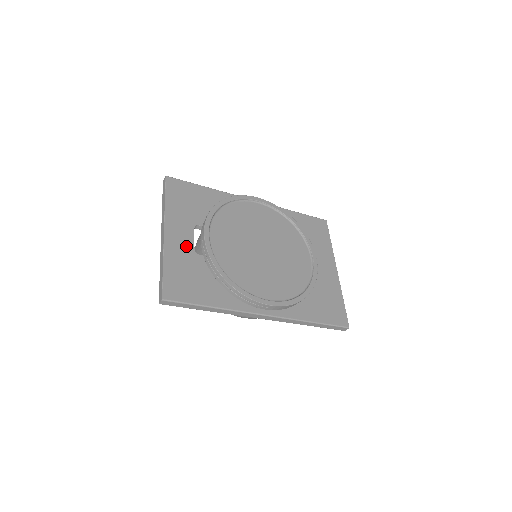
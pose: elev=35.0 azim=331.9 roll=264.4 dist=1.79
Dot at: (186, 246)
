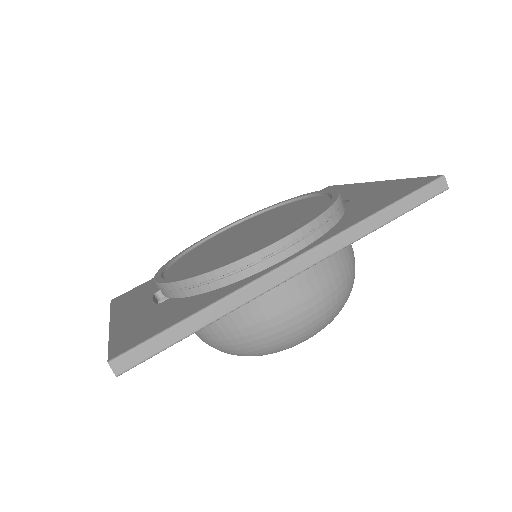
Dot at: (143, 310)
